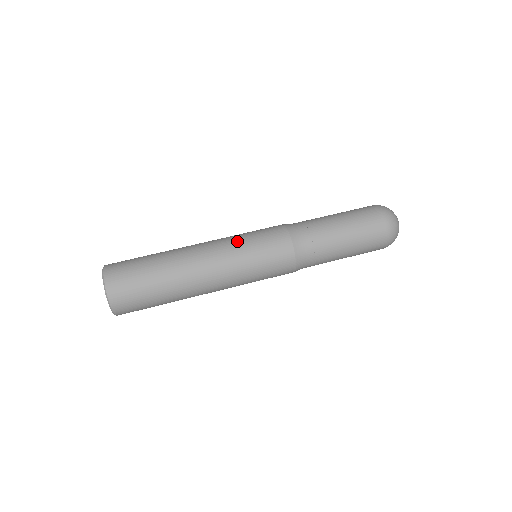
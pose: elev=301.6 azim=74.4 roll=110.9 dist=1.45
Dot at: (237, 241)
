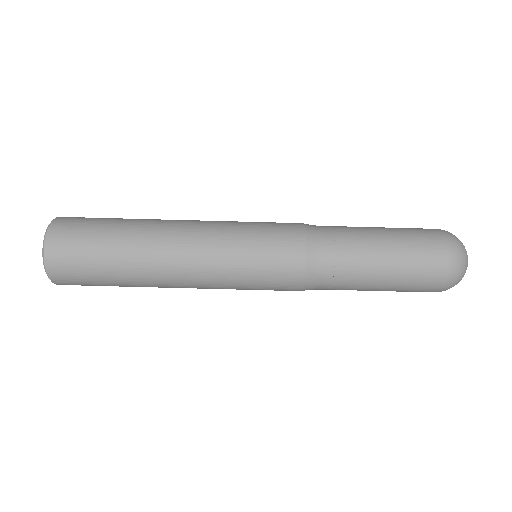
Dot at: (233, 225)
